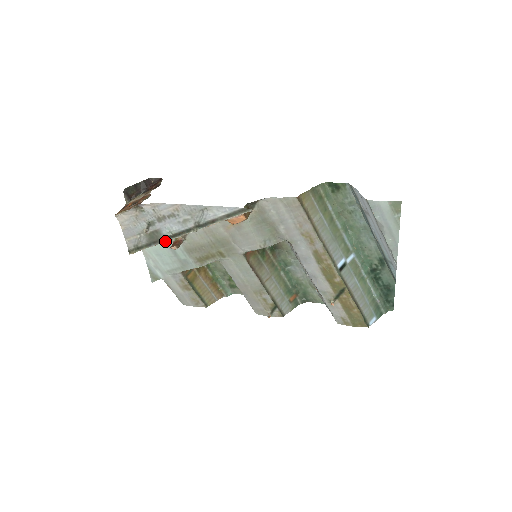
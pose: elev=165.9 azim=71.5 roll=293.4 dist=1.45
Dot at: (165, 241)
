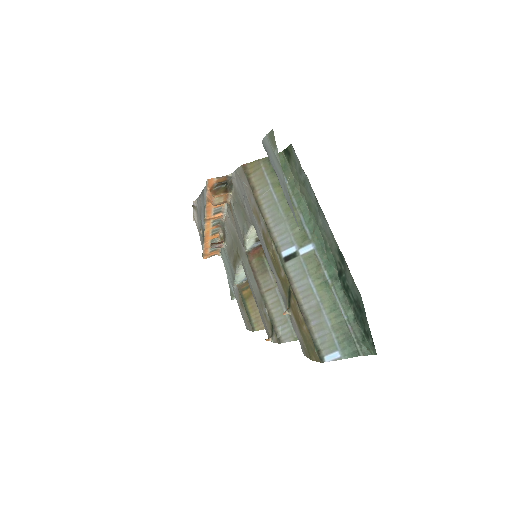
Dot at: (204, 237)
